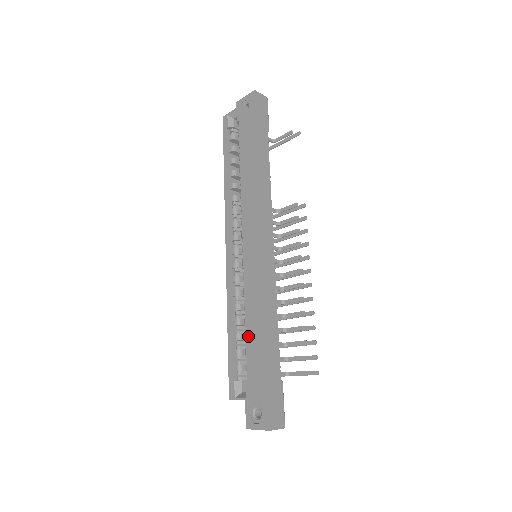
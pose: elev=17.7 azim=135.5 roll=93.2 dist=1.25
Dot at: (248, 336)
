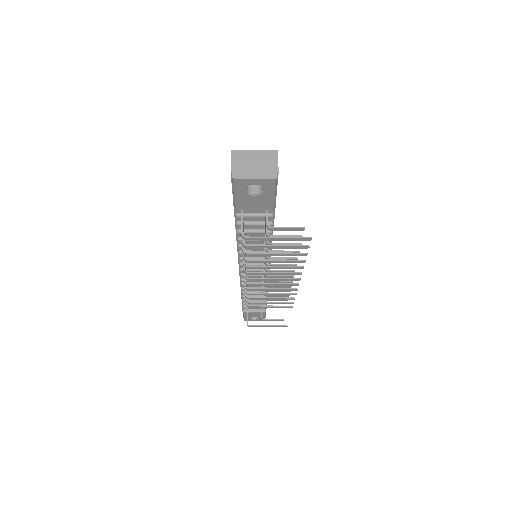
Dot at: occluded
